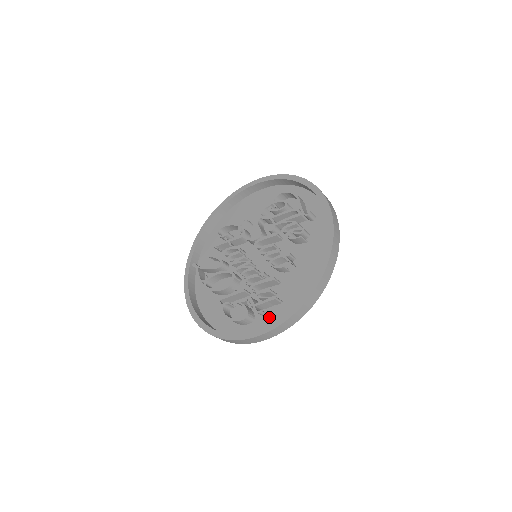
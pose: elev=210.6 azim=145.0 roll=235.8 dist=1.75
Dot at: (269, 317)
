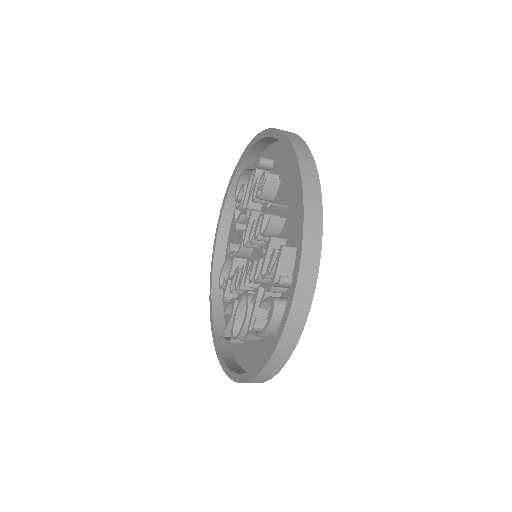
Dot at: occluded
